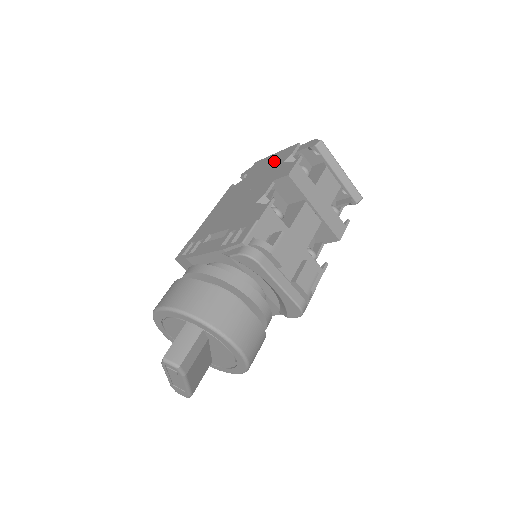
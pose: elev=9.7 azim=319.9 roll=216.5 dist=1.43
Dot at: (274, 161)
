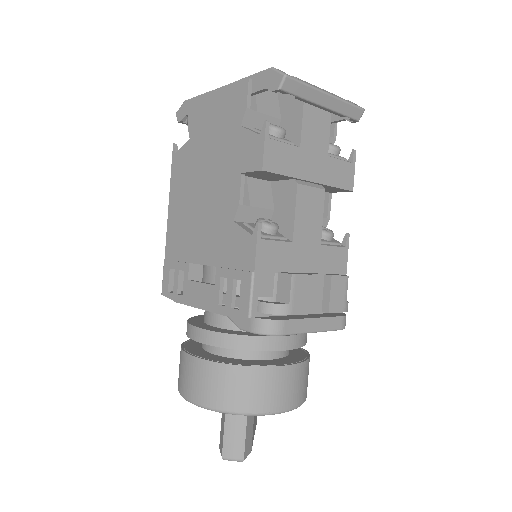
Dot at: (222, 115)
